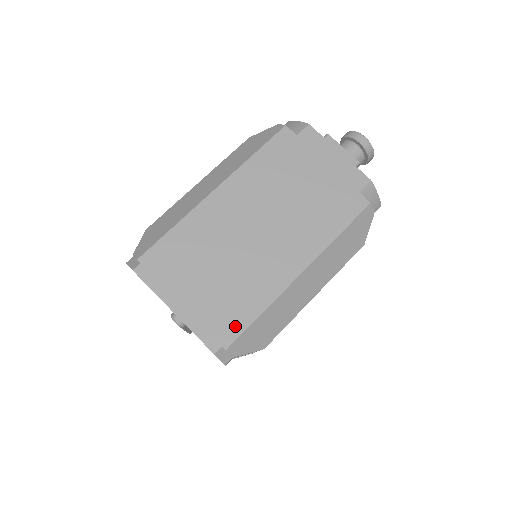
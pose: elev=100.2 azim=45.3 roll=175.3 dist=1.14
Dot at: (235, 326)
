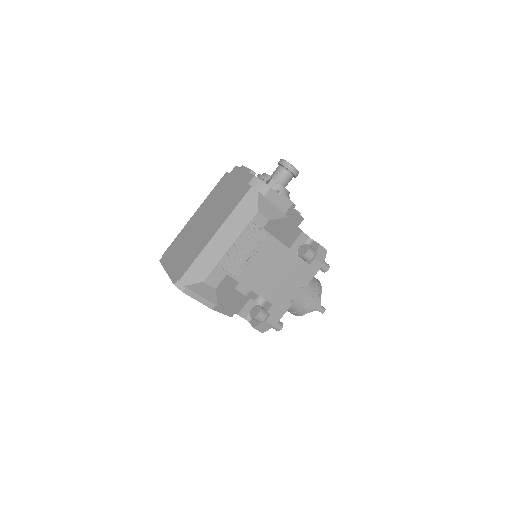
Dot at: (184, 269)
